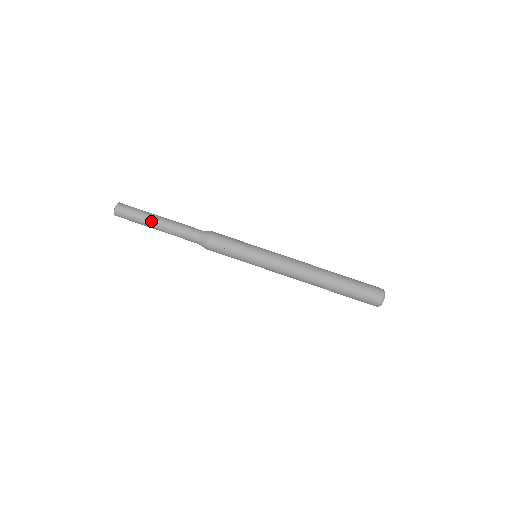
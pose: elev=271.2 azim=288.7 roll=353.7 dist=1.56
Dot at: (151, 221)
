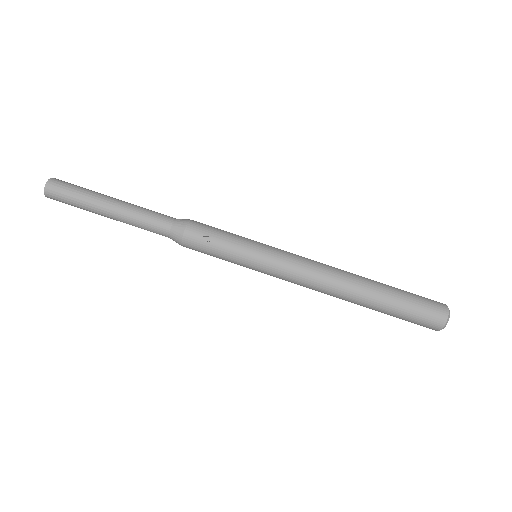
Dot at: (99, 203)
